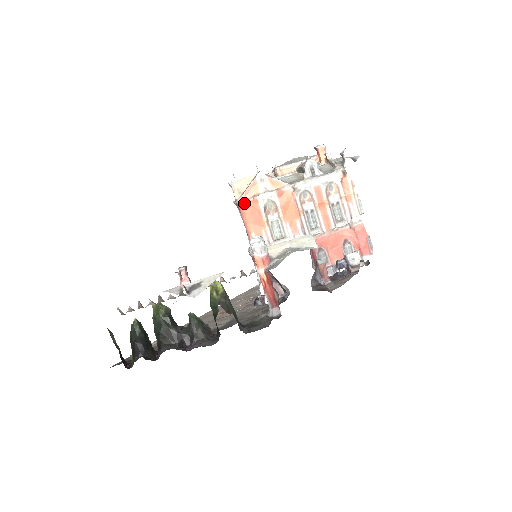
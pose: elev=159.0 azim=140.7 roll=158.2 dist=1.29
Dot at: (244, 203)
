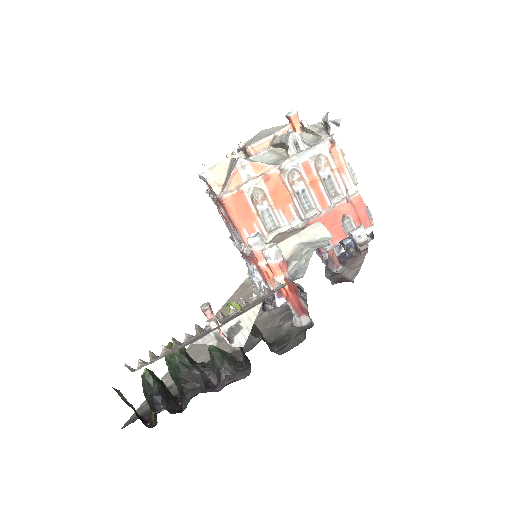
Dot at: (228, 197)
